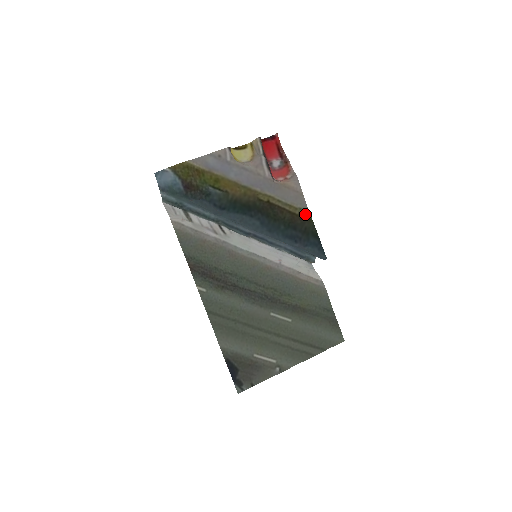
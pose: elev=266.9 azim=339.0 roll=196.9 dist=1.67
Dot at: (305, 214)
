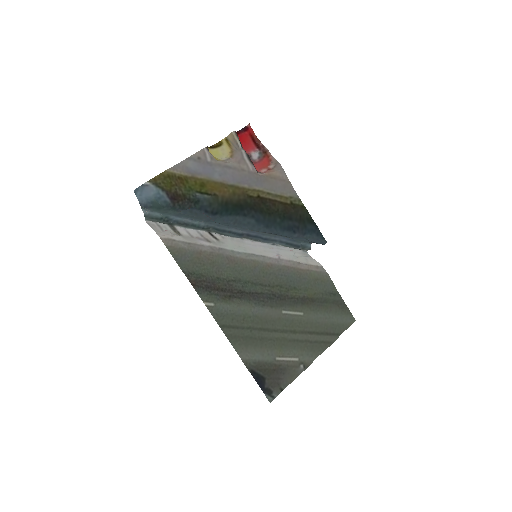
Dot at: (296, 202)
